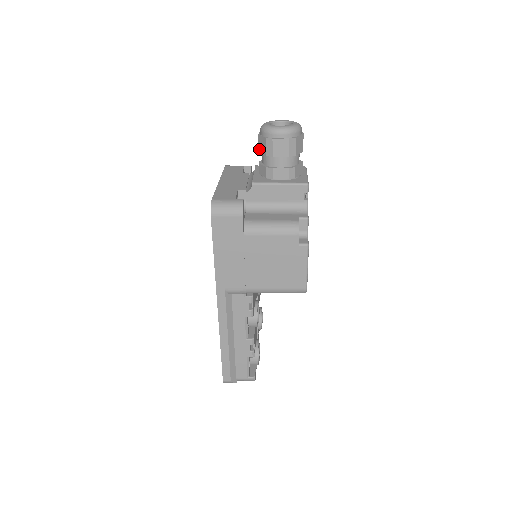
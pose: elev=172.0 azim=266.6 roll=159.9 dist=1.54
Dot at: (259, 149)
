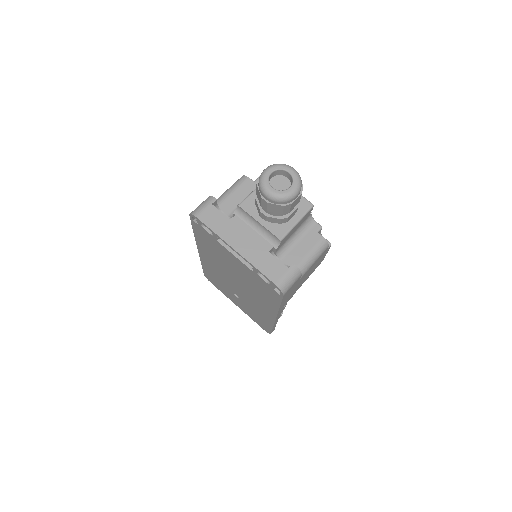
Dot at: (268, 210)
